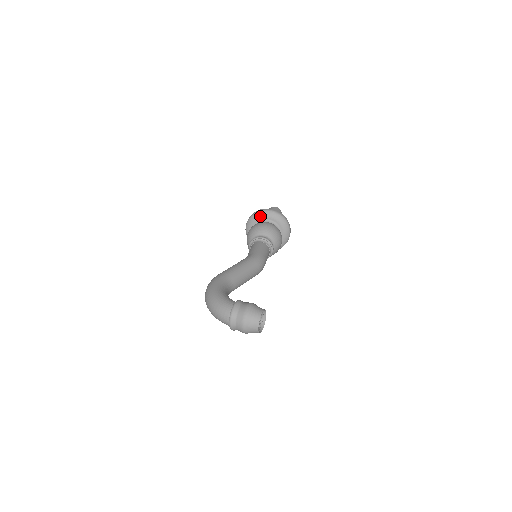
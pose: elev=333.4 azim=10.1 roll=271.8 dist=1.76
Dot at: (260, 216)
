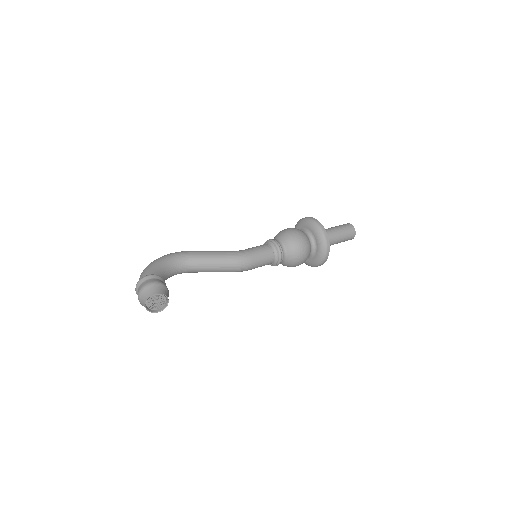
Dot at: (304, 223)
